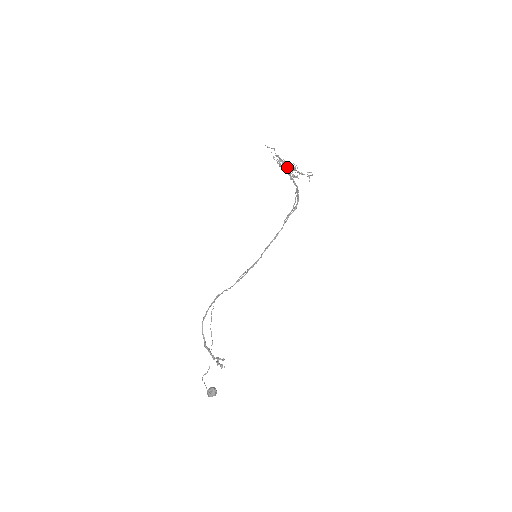
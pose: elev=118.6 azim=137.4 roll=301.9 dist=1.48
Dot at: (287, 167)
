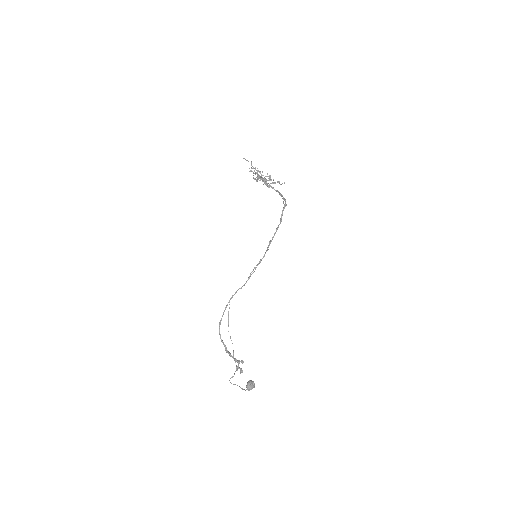
Dot at: (264, 177)
